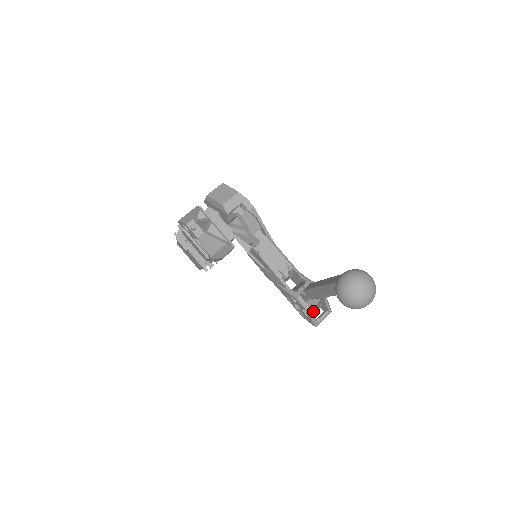
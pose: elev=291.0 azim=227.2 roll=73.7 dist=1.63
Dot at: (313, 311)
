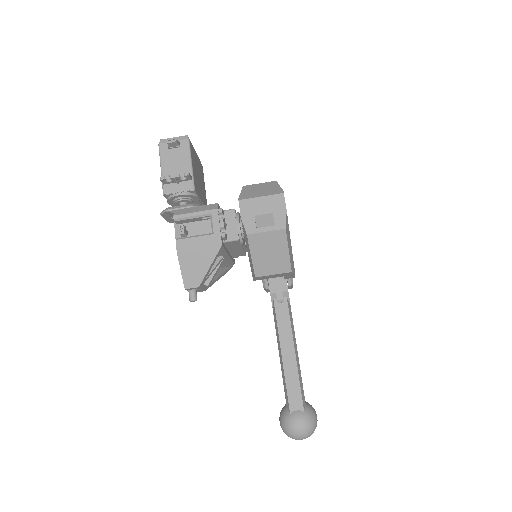
Dot at: occluded
